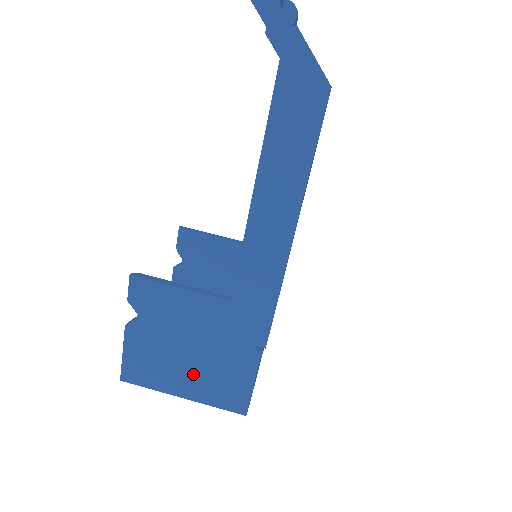
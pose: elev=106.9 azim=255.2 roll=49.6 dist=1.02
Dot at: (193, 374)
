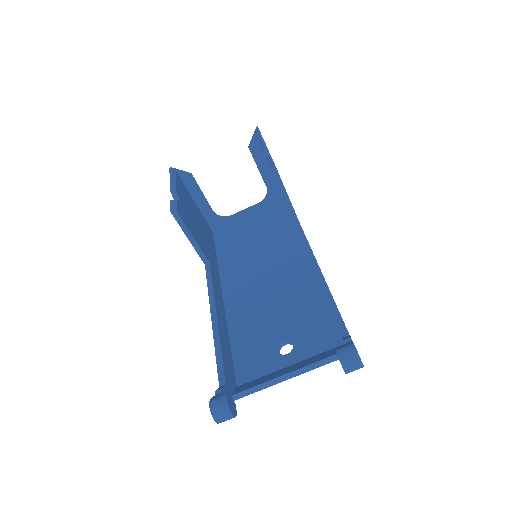
Dot at: occluded
